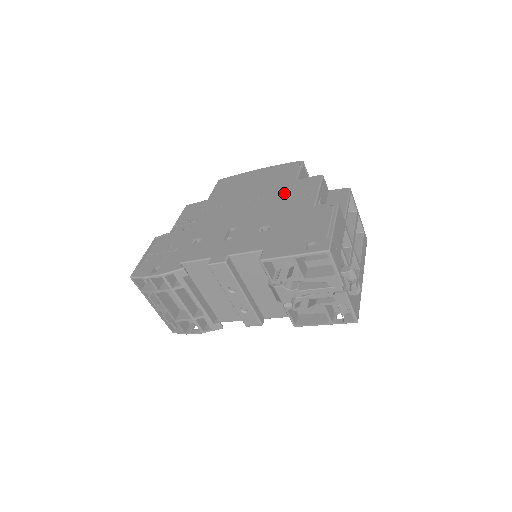
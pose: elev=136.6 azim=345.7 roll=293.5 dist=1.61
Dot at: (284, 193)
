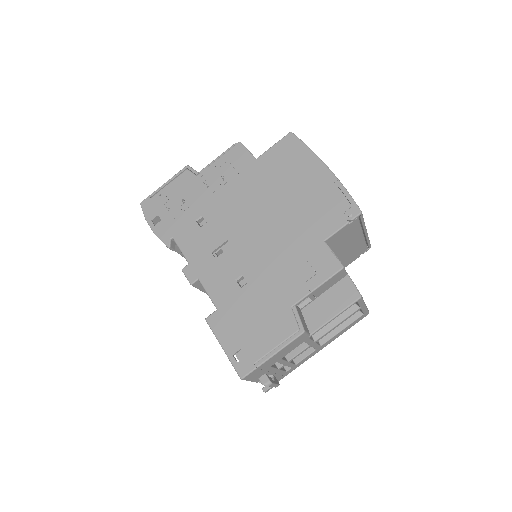
Dot at: (297, 249)
